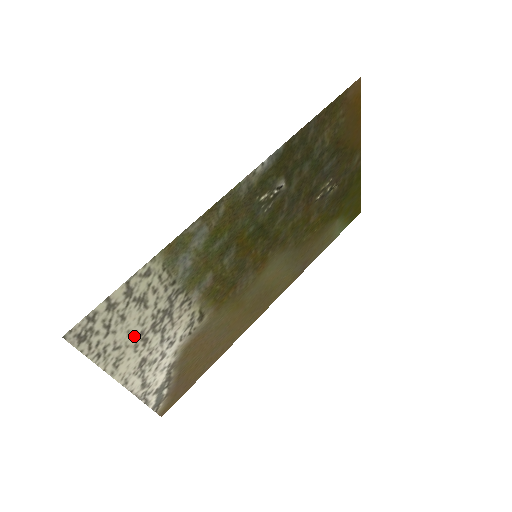
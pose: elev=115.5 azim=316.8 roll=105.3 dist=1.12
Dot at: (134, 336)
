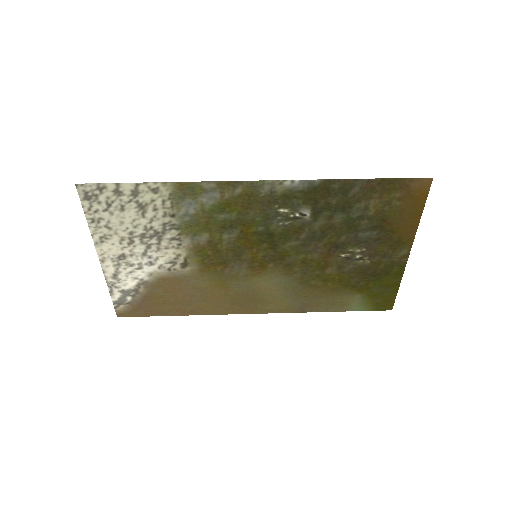
Dot at: (125, 230)
